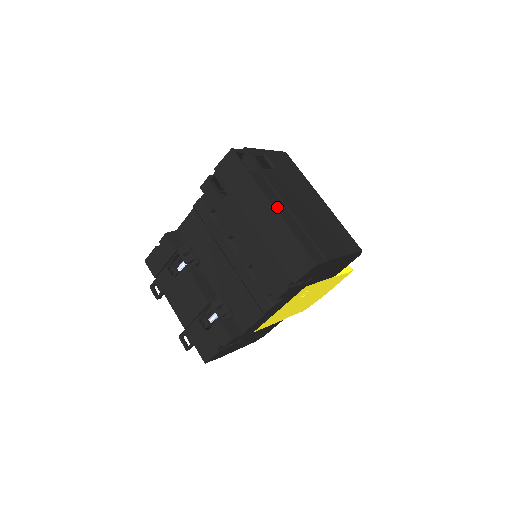
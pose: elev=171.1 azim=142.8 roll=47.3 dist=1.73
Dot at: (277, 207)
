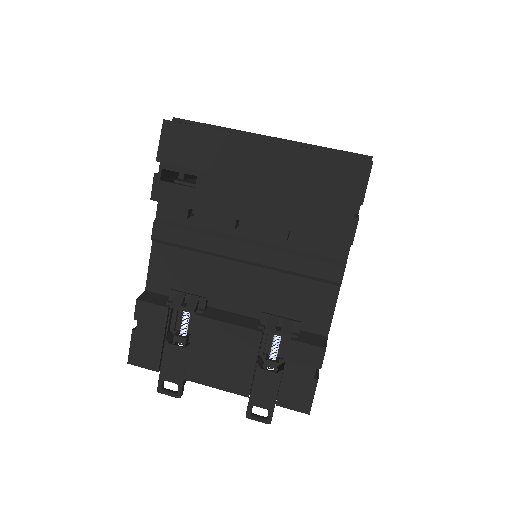
Dot at: (272, 141)
